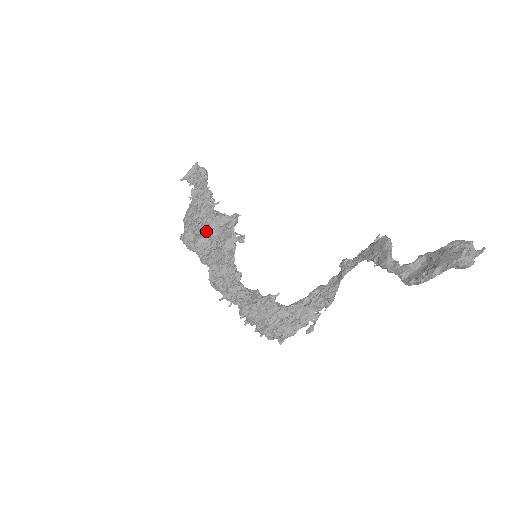
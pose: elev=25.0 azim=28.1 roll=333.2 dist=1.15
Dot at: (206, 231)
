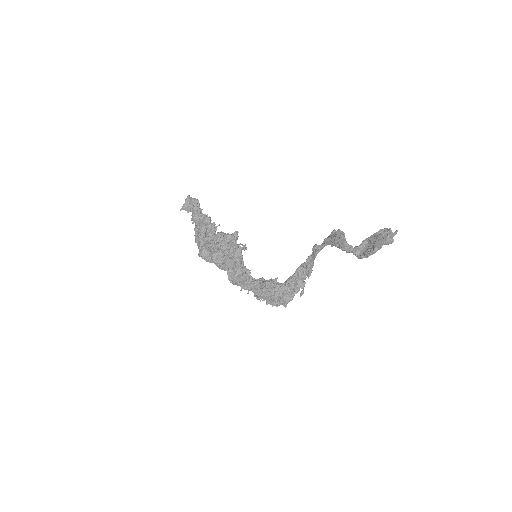
Dot at: (219, 248)
